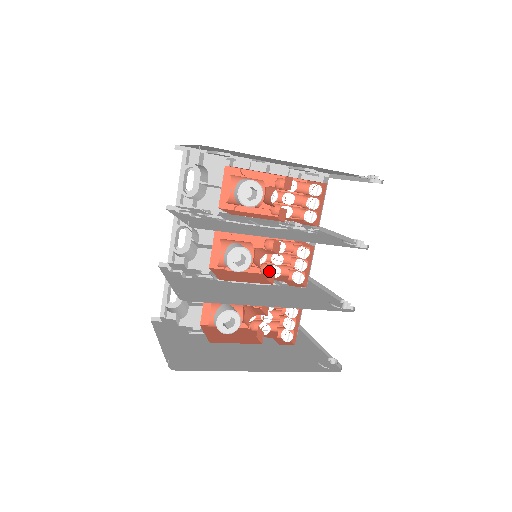
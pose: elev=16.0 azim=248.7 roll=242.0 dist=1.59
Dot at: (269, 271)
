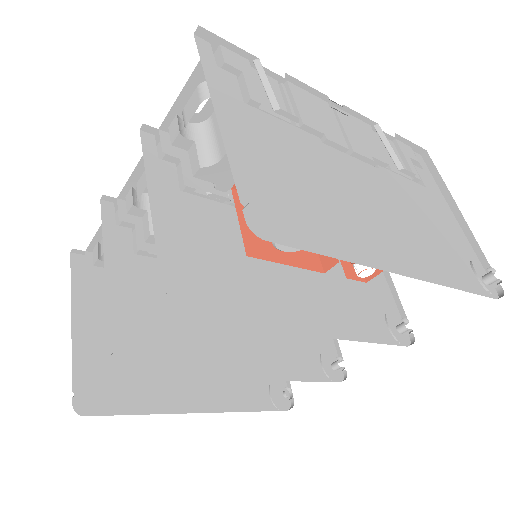
Dot at: occluded
